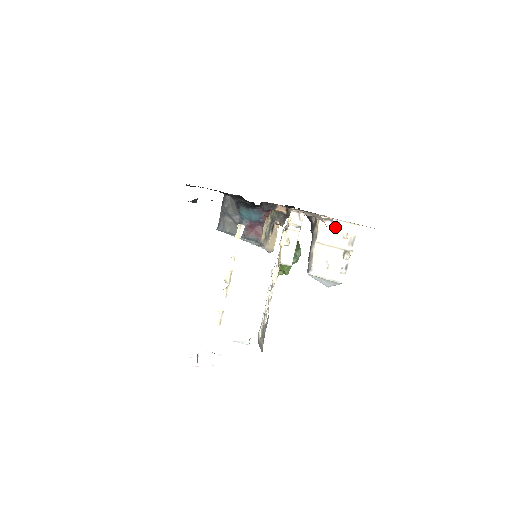
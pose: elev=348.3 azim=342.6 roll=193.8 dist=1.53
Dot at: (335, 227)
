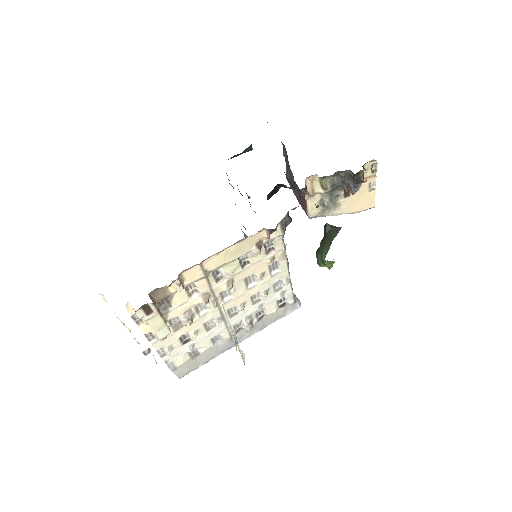
Dot at: occluded
